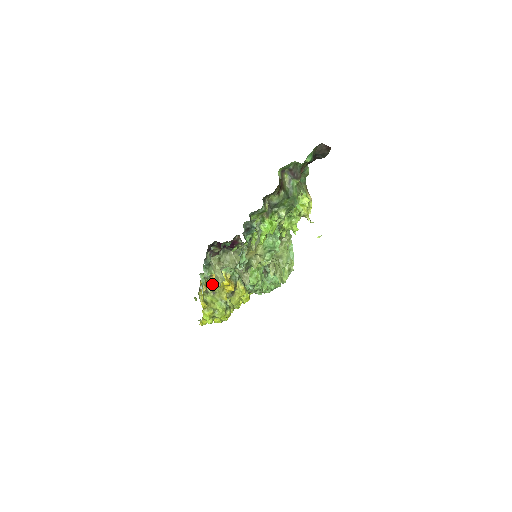
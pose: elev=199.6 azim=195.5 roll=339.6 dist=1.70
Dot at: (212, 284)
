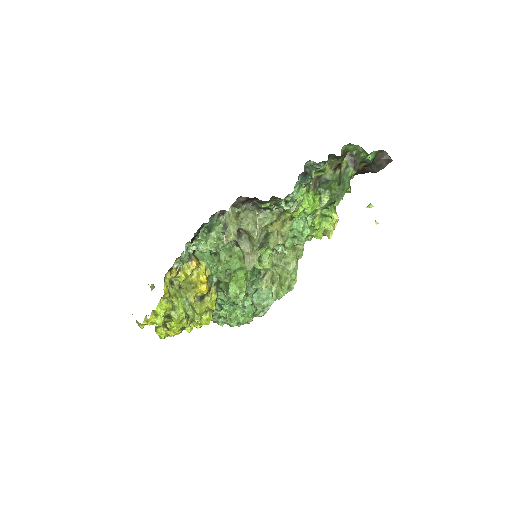
Dot at: (187, 271)
